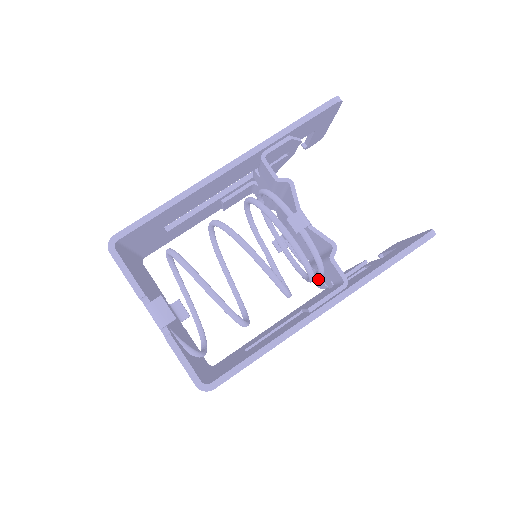
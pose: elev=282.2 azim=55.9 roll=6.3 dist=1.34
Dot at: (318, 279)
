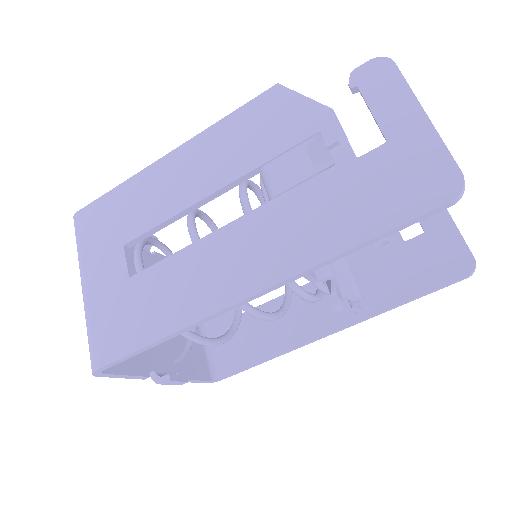
Dot at: occluded
